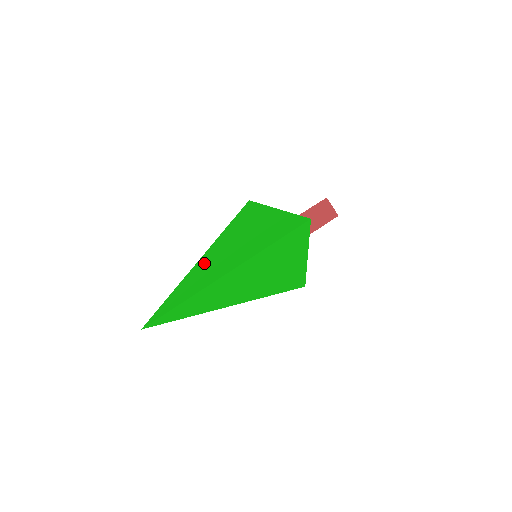
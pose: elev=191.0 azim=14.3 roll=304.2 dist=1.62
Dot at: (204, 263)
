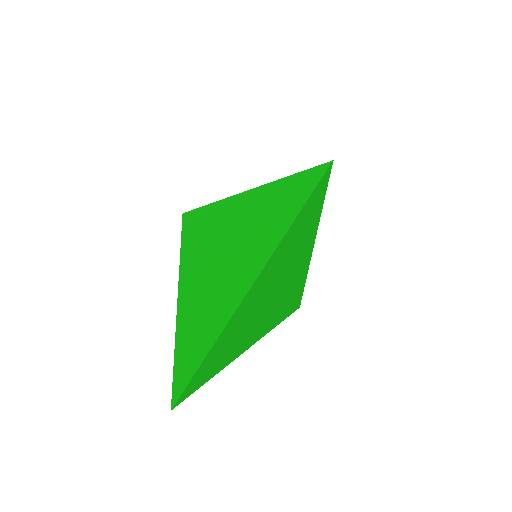
Dot at: (198, 276)
